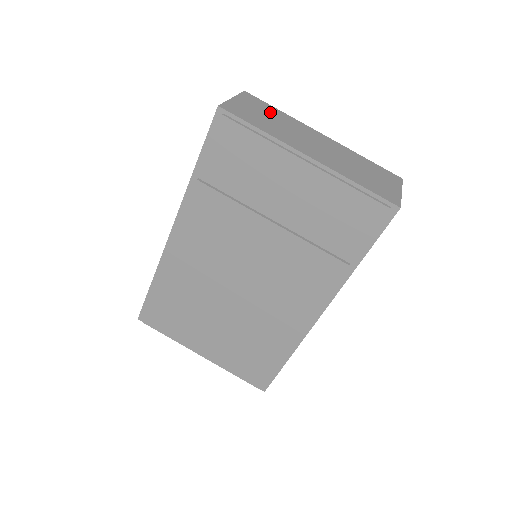
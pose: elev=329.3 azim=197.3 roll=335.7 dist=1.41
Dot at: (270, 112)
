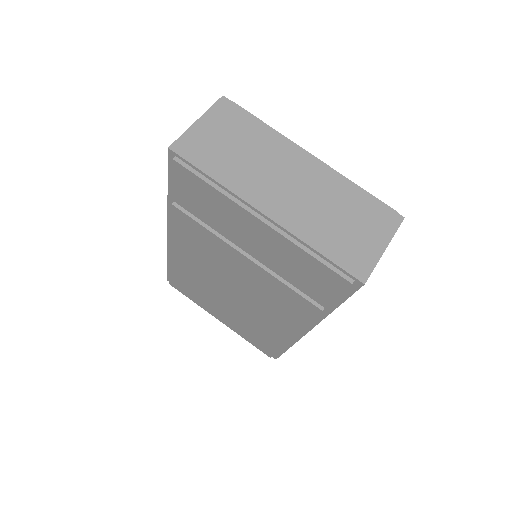
Dot at: (244, 132)
